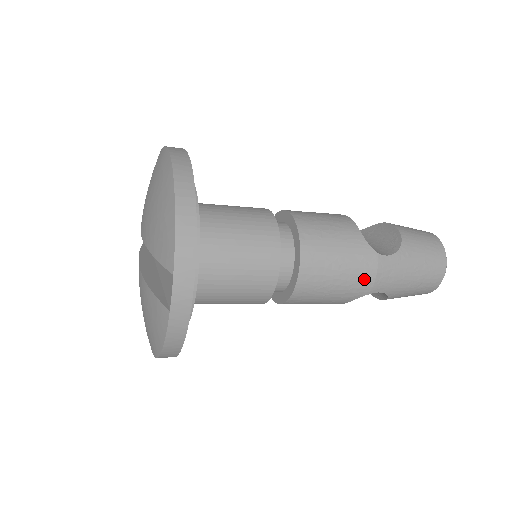
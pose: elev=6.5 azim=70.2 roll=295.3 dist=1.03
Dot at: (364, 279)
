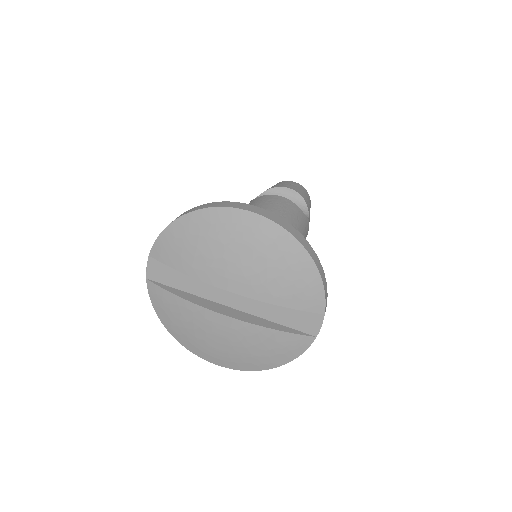
Dot at: occluded
